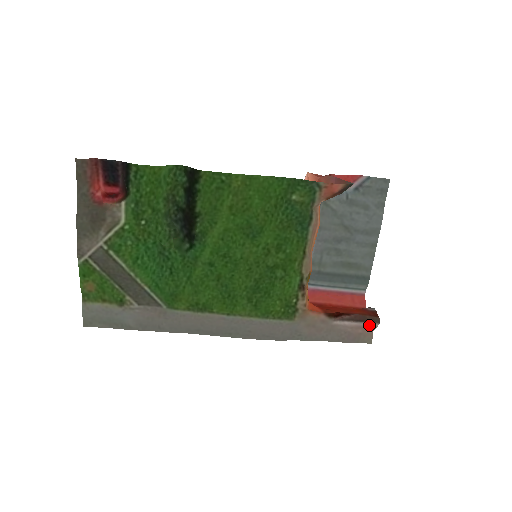
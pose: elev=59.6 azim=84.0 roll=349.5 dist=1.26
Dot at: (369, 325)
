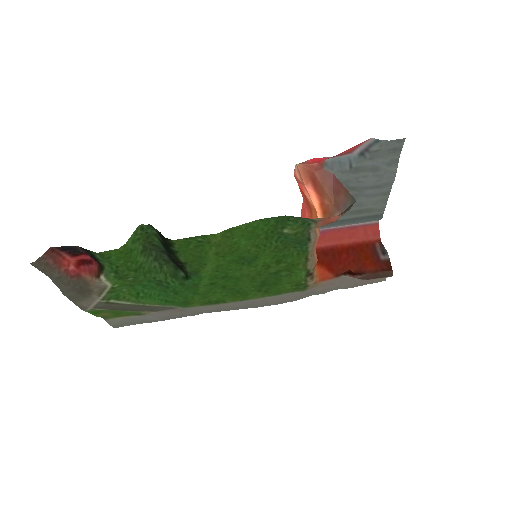
Dot at: occluded
